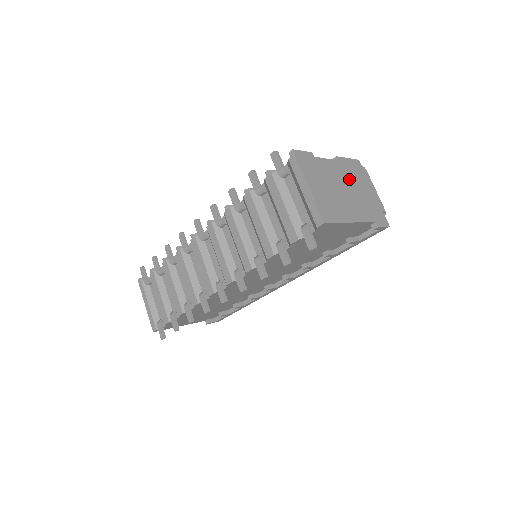
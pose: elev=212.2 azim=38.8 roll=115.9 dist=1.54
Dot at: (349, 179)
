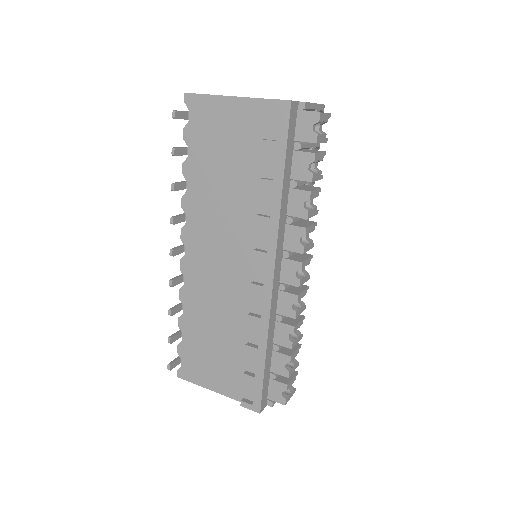
Dot at: occluded
